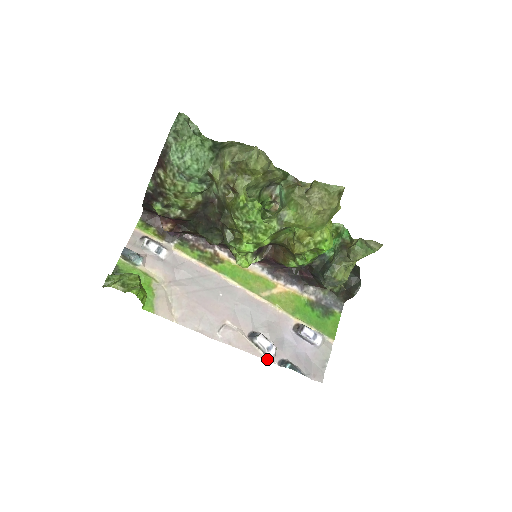
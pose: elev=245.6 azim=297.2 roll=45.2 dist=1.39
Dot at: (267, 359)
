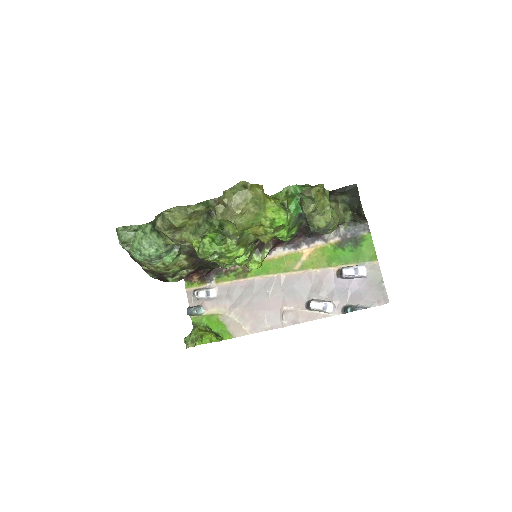
Dot at: (330, 315)
